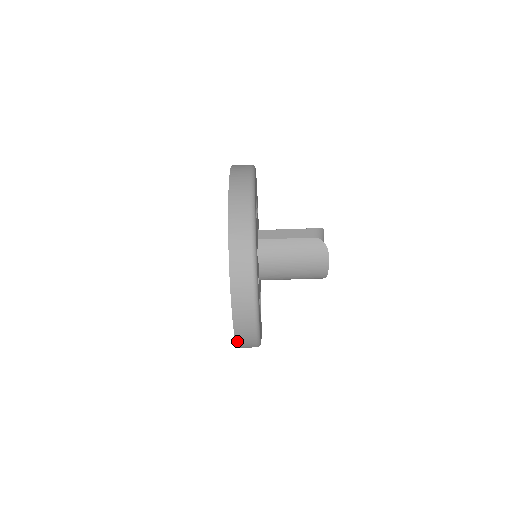
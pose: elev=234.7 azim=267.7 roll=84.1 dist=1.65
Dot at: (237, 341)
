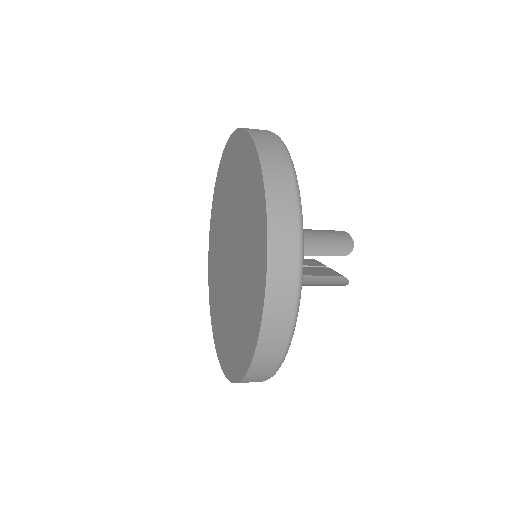
Dot at: occluded
